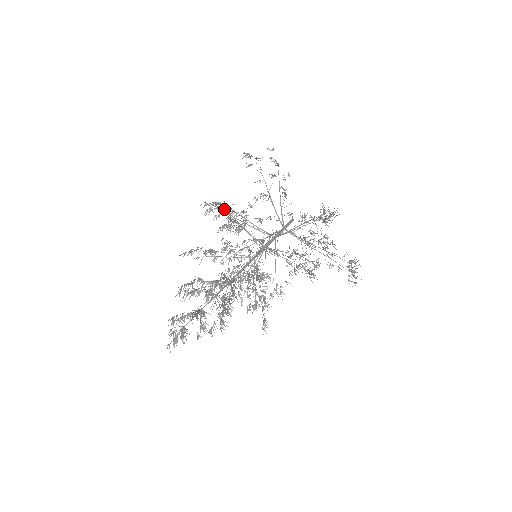
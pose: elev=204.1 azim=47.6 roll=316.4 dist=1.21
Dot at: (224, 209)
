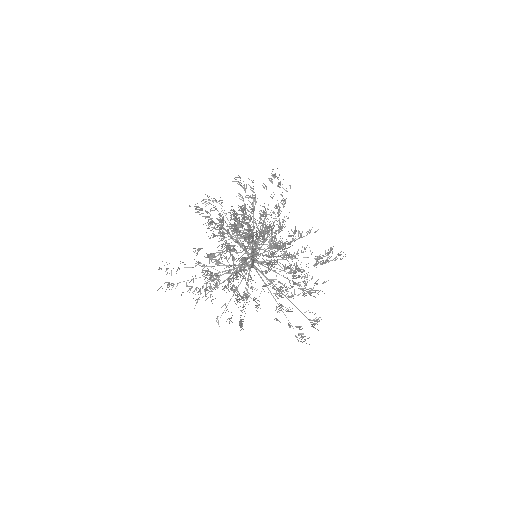
Dot at: (255, 195)
